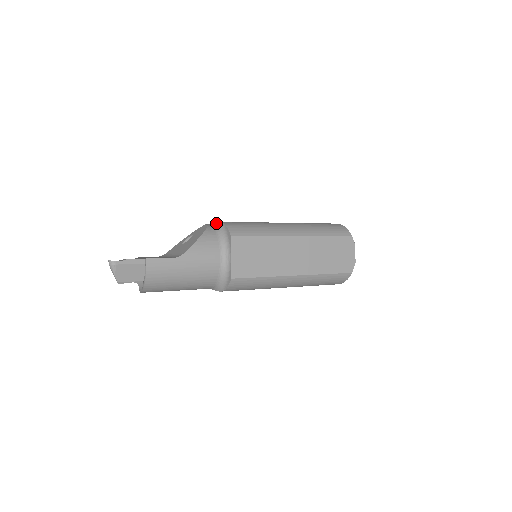
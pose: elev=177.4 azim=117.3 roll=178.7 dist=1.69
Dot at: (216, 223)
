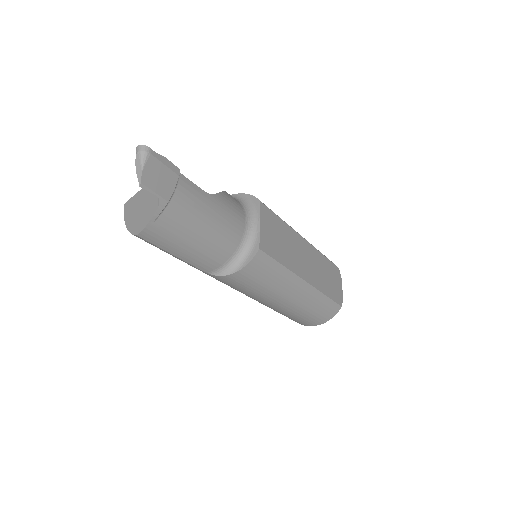
Dot at: occluded
